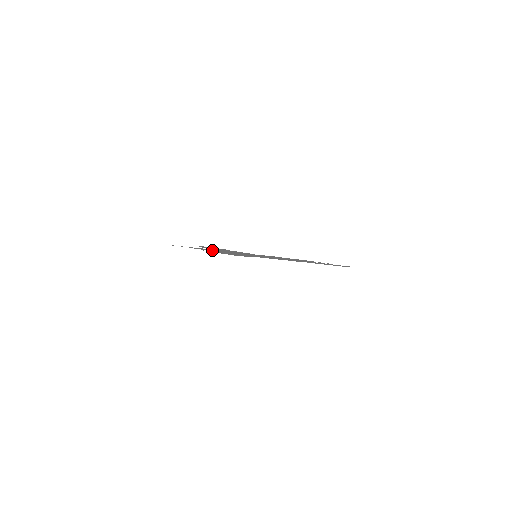
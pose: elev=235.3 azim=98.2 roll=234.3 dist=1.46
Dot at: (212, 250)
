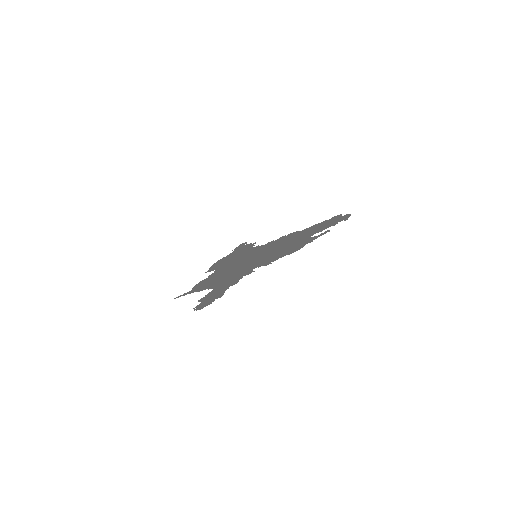
Dot at: (214, 278)
